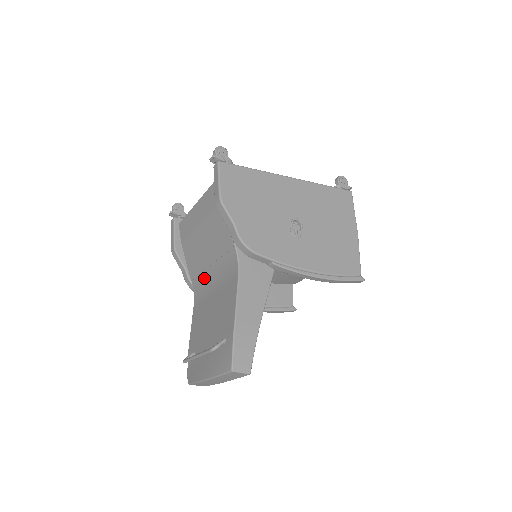
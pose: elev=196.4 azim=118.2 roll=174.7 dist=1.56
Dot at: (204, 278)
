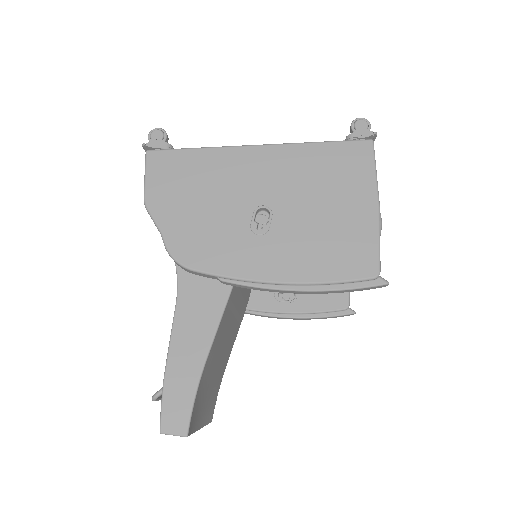
Dot at: occluded
